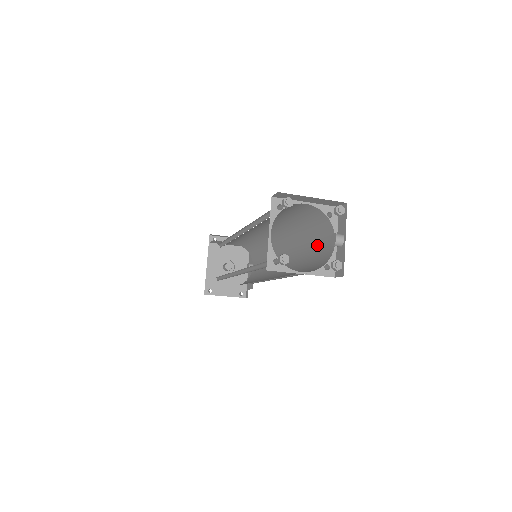
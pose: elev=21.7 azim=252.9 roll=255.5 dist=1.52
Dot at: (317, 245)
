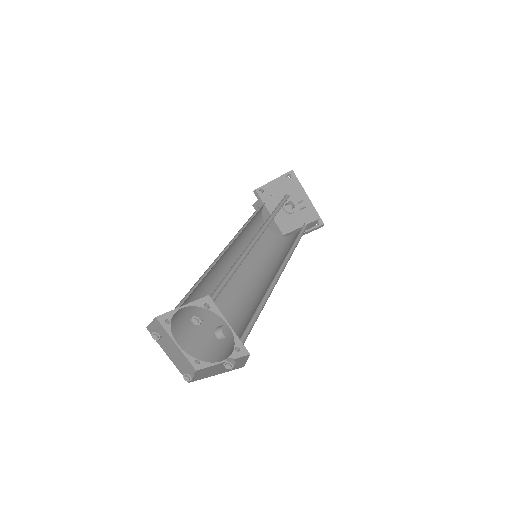
Dot at: occluded
